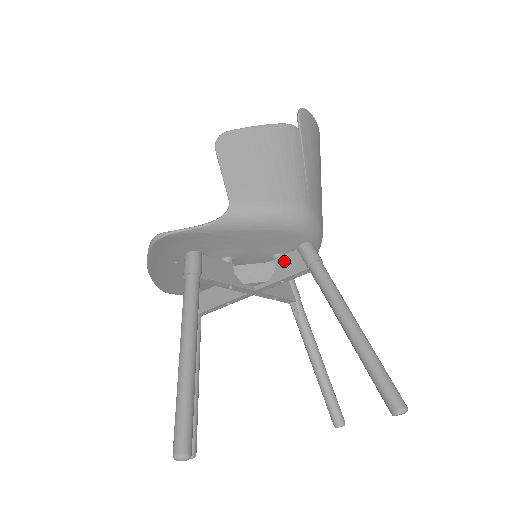
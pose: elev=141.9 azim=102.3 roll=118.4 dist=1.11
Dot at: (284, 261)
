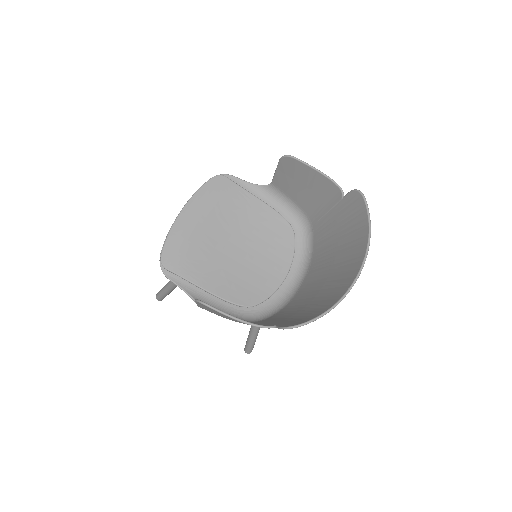
Dot at: occluded
